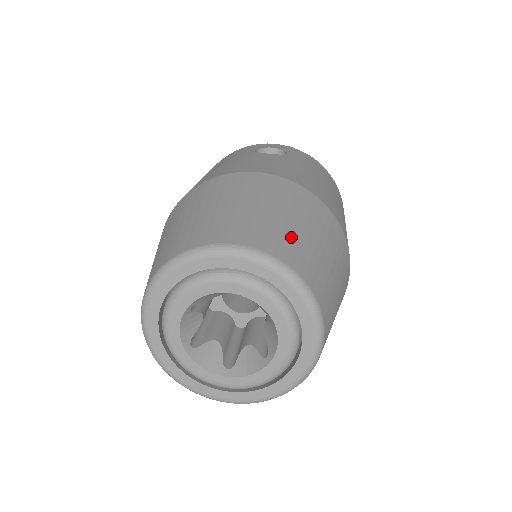
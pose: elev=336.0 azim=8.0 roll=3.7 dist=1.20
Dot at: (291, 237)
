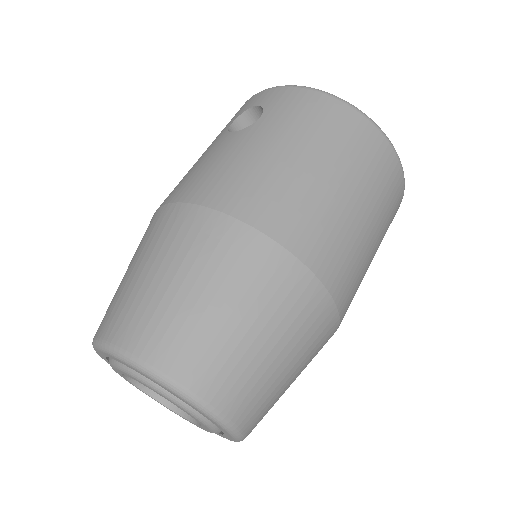
Dot at: (165, 315)
